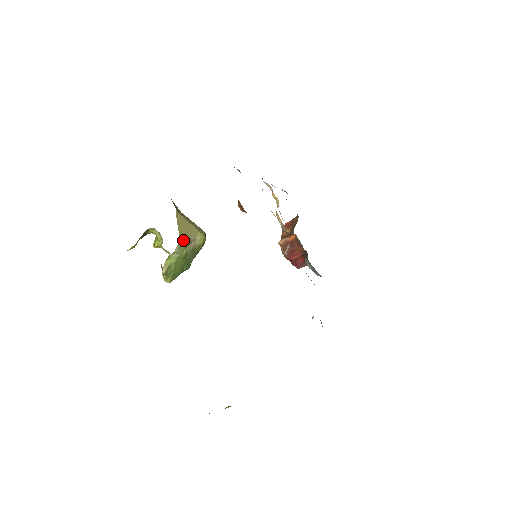
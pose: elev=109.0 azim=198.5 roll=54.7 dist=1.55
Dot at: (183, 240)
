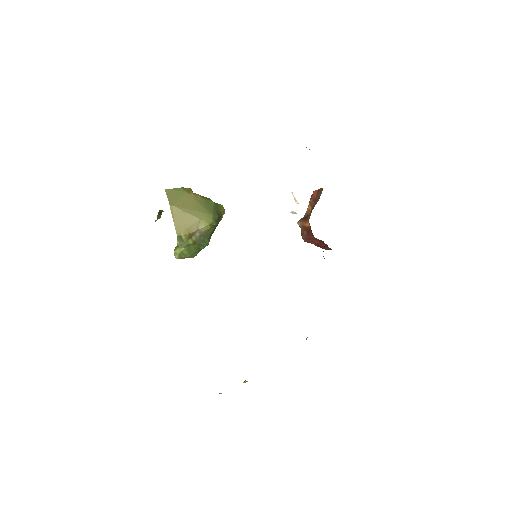
Dot at: (182, 236)
